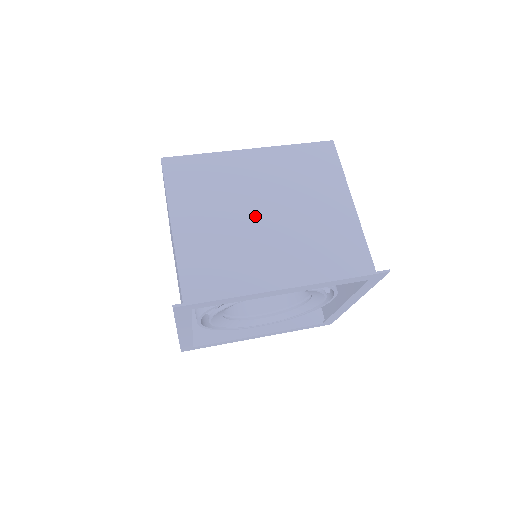
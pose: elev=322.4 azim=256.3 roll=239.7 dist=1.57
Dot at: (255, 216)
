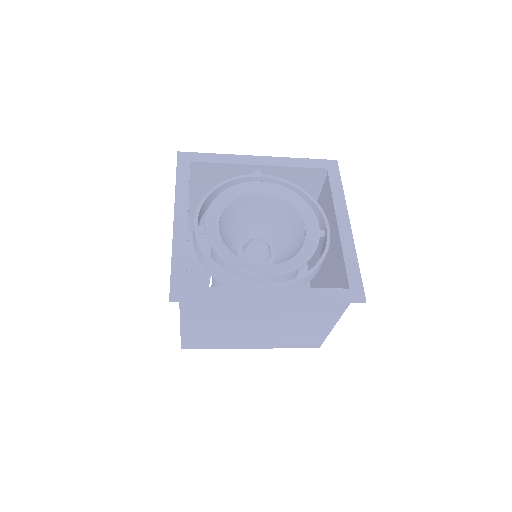
Dot at: occluded
